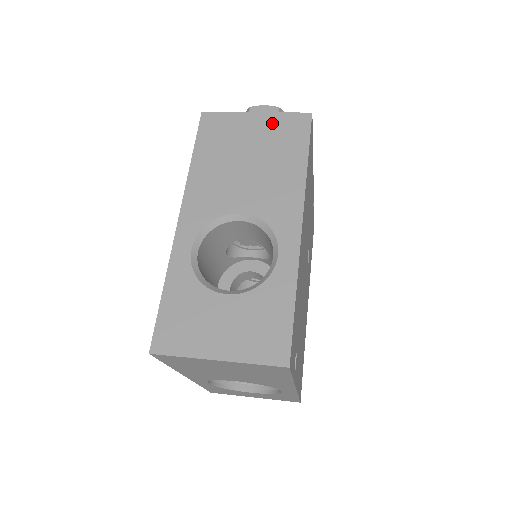
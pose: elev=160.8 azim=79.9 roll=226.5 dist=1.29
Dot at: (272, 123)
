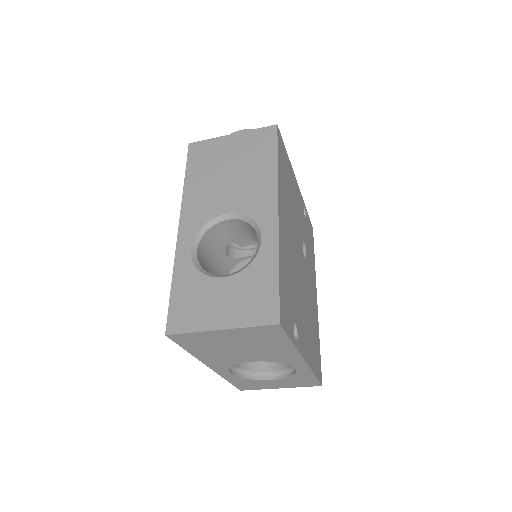
Dot at: (246, 139)
